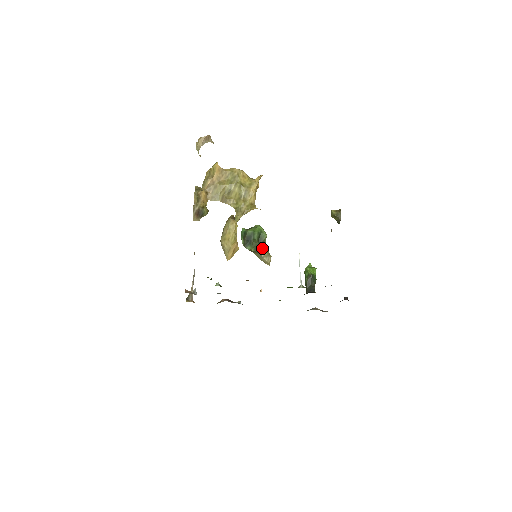
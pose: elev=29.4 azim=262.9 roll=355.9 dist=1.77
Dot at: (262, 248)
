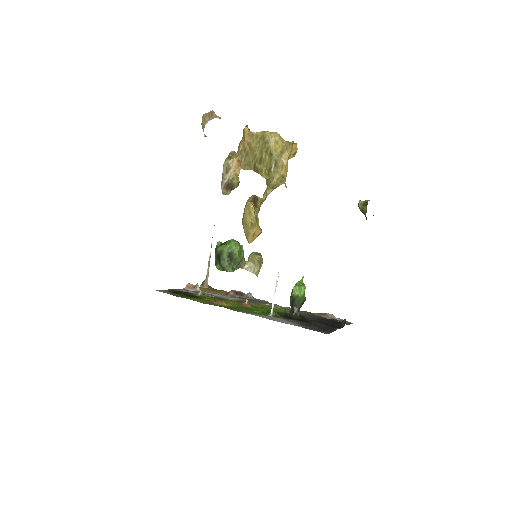
Dot at: (235, 266)
